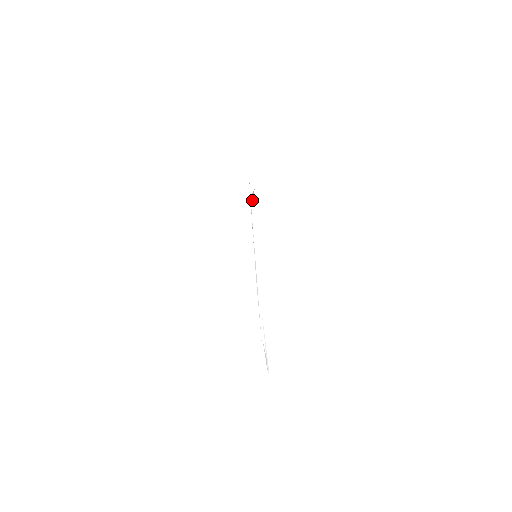
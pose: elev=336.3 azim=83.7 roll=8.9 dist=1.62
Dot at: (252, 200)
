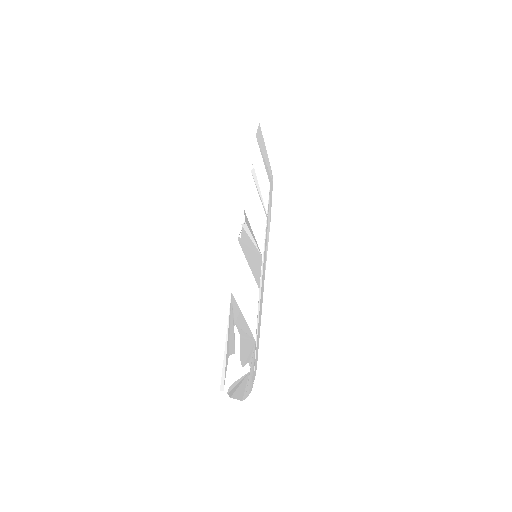
Dot at: (261, 197)
